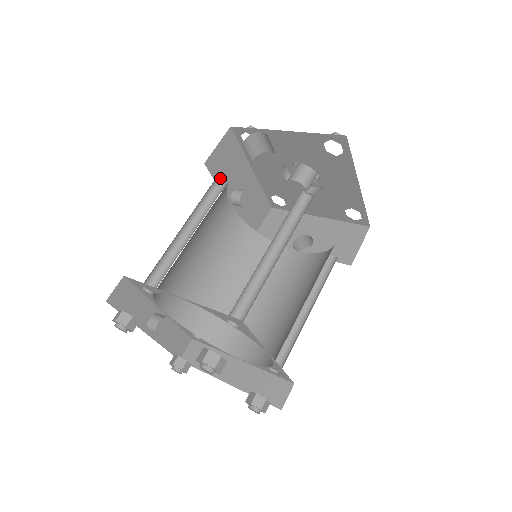
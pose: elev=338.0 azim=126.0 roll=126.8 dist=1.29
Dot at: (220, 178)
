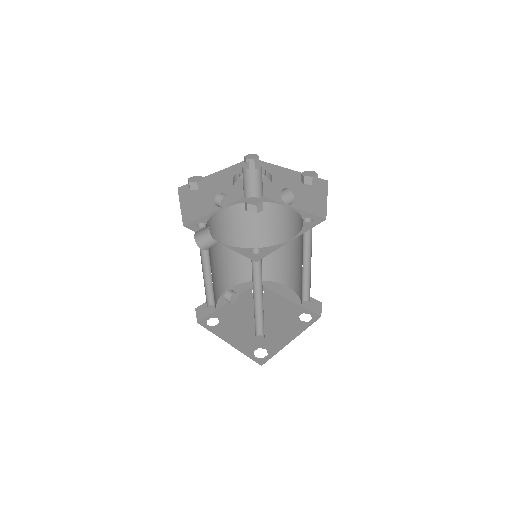
Dot at: (199, 223)
